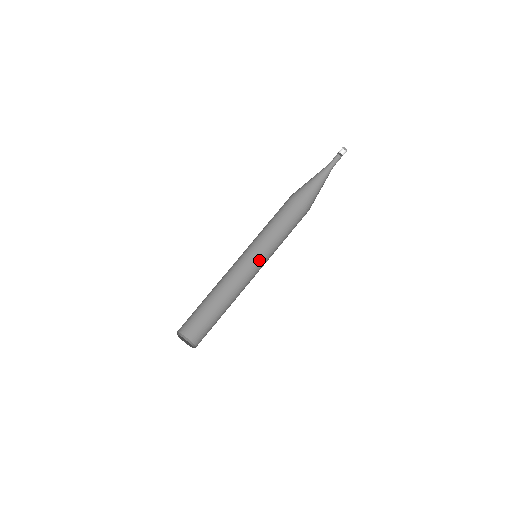
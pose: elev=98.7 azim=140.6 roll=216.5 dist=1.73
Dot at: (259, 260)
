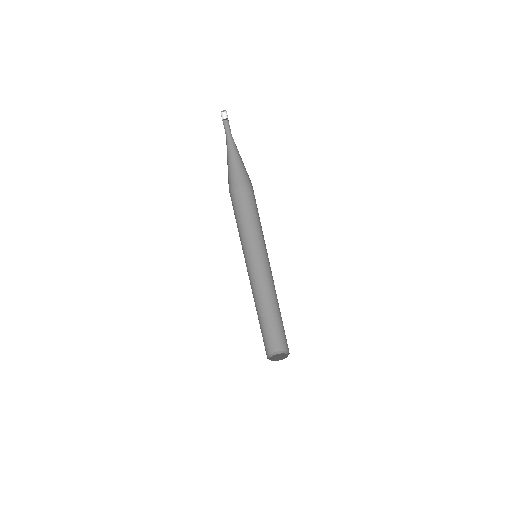
Dot at: (254, 255)
